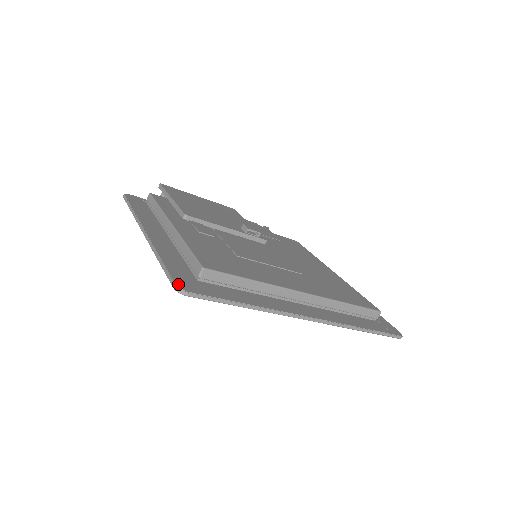
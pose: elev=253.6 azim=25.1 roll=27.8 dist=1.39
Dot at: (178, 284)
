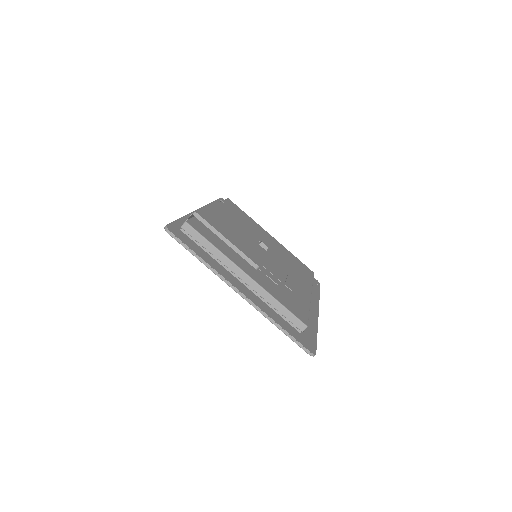
Dot at: (310, 350)
